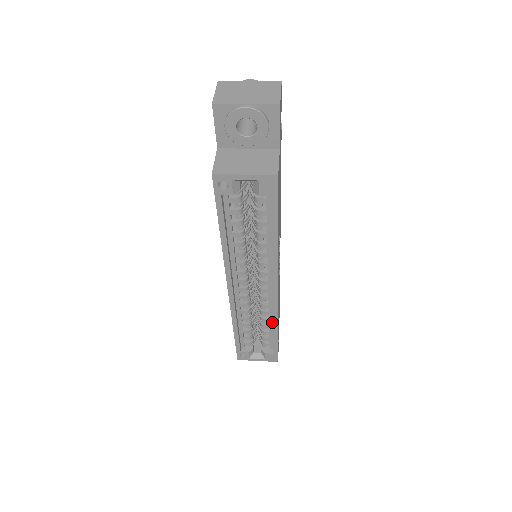
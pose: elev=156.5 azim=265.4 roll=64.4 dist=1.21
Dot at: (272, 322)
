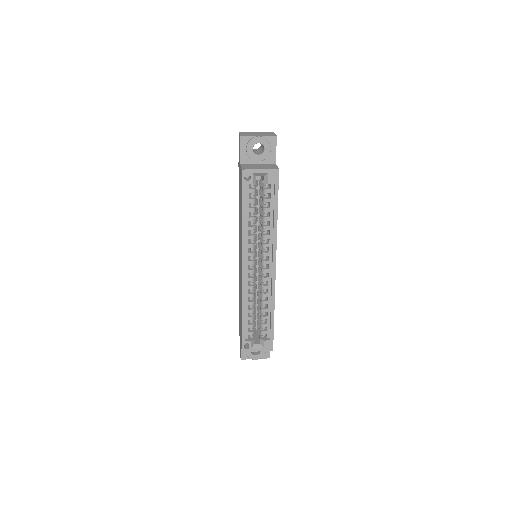
Dot at: (270, 305)
